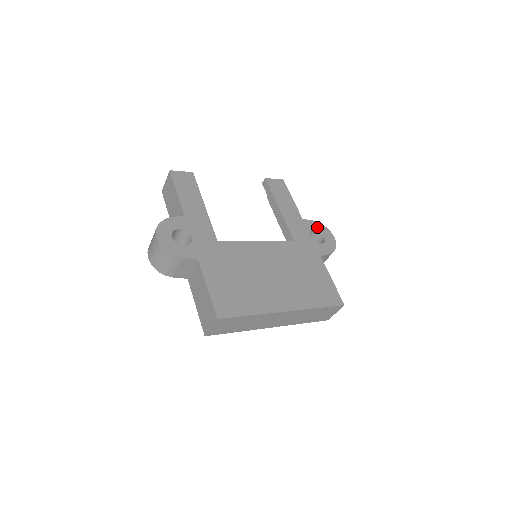
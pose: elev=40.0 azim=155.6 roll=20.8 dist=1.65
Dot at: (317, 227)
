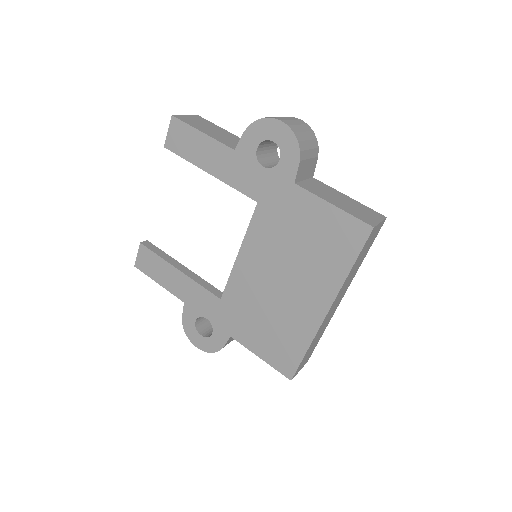
Dot at: (255, 137)
